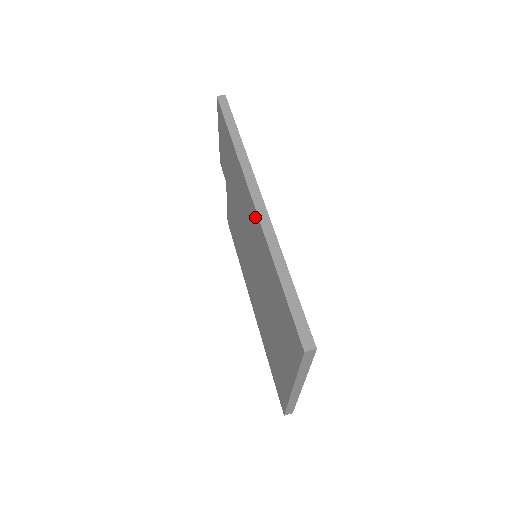
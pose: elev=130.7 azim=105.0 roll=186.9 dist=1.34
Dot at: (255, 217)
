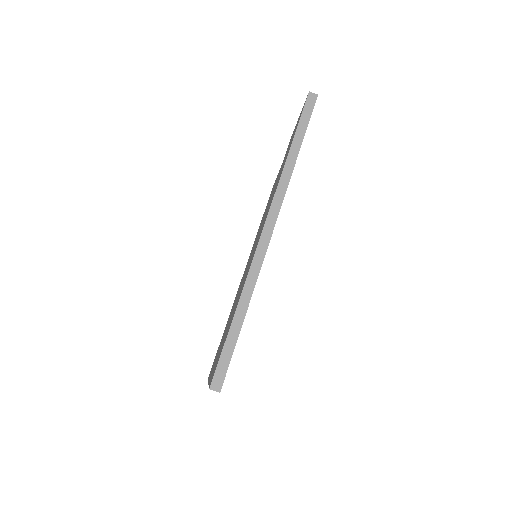
Dot at: (257, 243)
